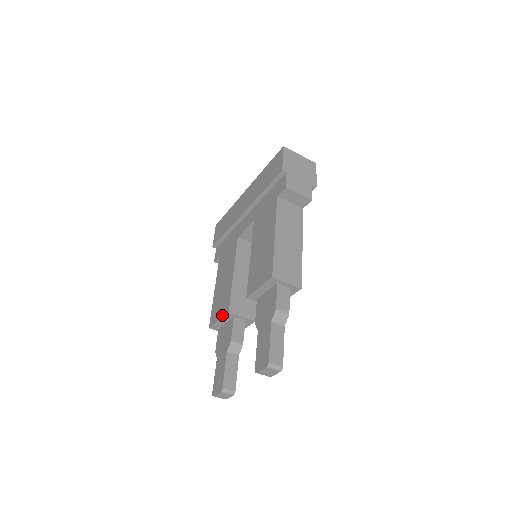
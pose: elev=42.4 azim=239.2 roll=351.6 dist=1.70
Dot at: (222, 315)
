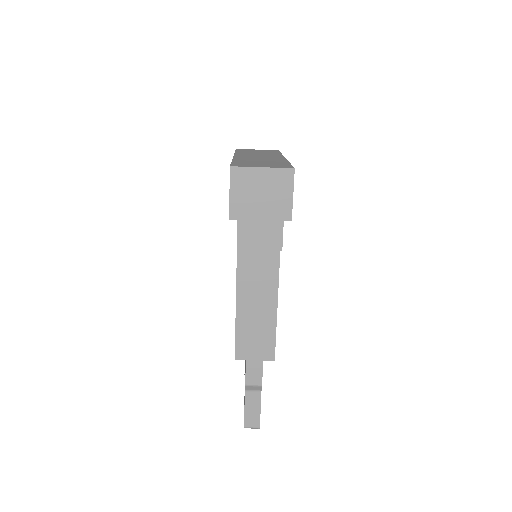
Dot at: occluded
